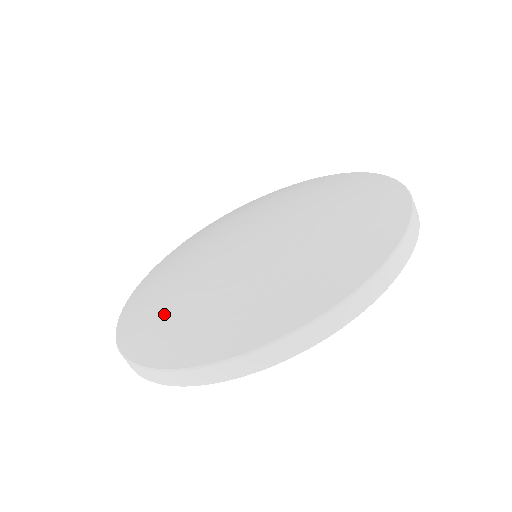
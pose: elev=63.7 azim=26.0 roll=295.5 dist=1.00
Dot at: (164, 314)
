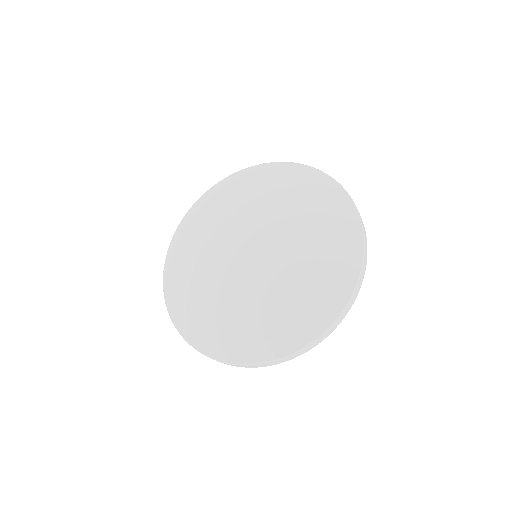
Dot at: (243, 327)
